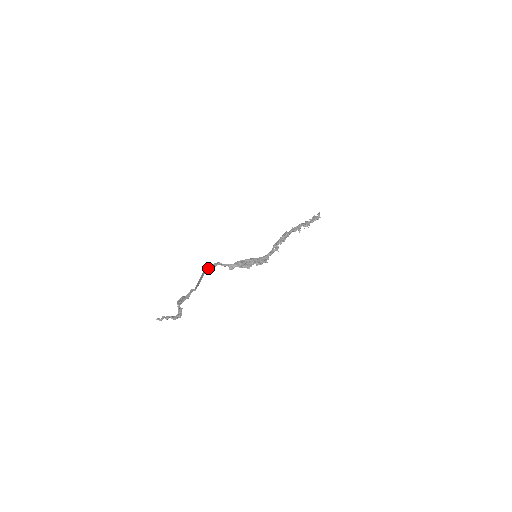
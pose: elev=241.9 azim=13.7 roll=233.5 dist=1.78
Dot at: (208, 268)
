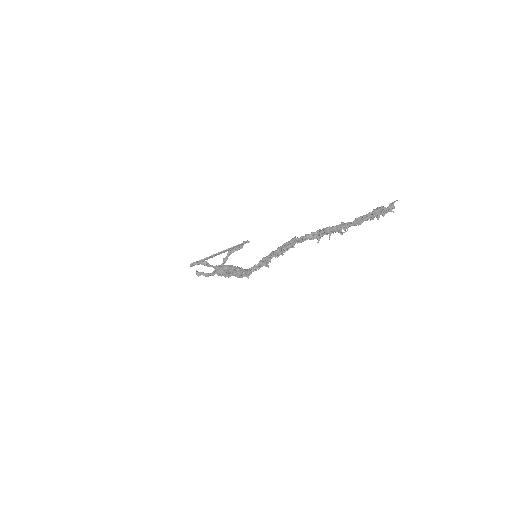
Dot at: (191, 265)
